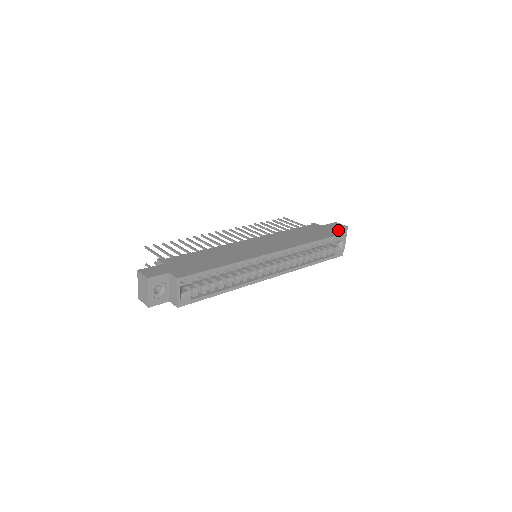
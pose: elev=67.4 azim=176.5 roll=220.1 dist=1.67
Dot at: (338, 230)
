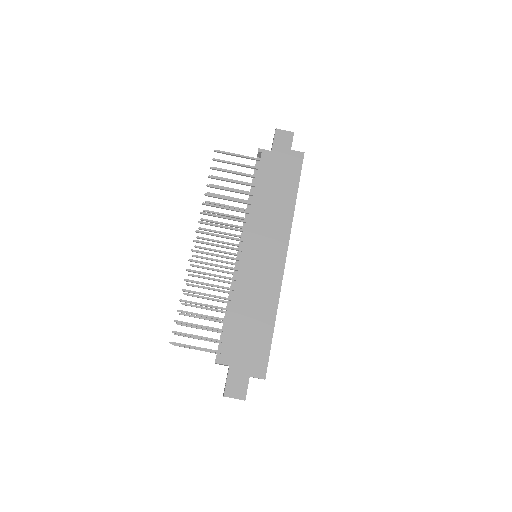
Dot at: (294, 152)
